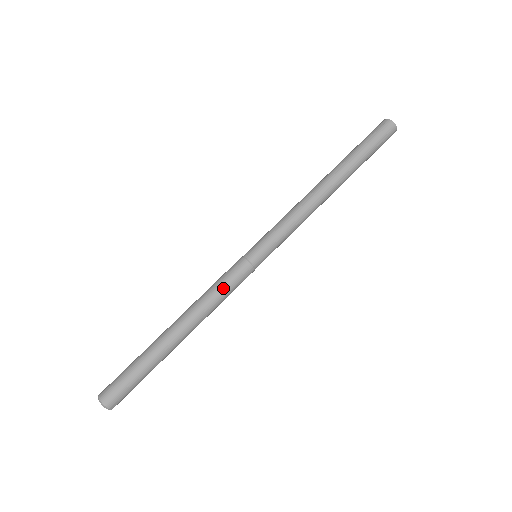
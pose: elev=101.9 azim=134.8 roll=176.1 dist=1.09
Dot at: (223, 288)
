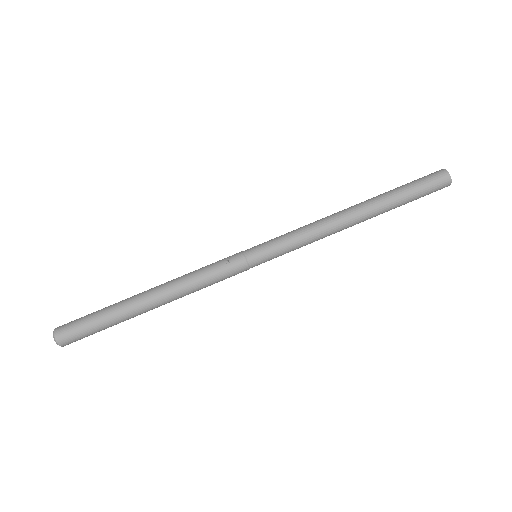
Dot at: (209, 271)
